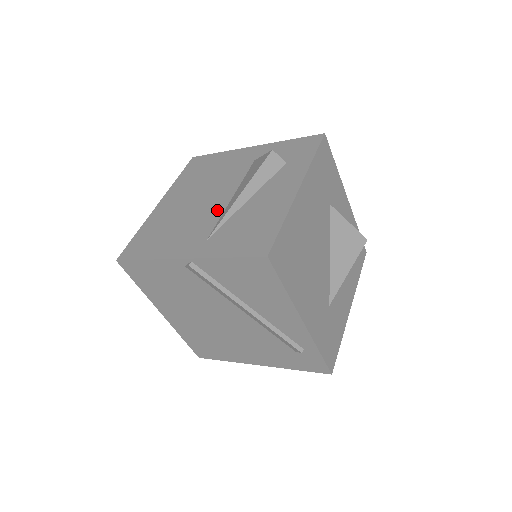
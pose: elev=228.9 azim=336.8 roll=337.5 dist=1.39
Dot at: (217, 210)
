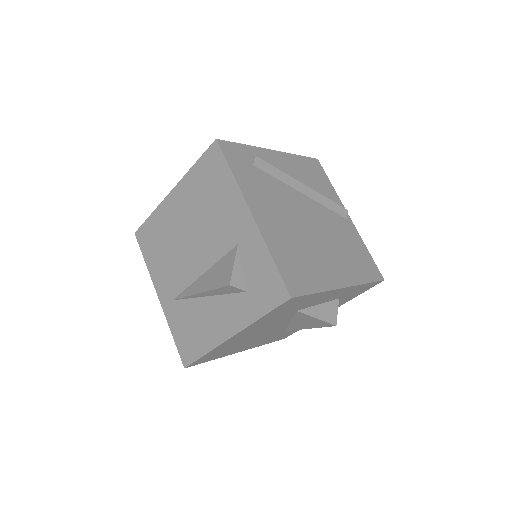
Dot at: (189, 275)
